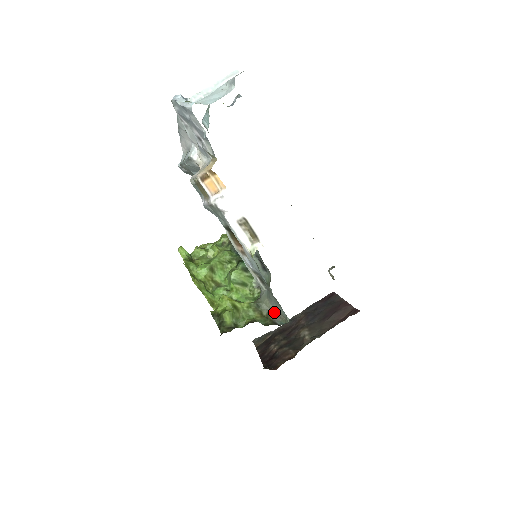
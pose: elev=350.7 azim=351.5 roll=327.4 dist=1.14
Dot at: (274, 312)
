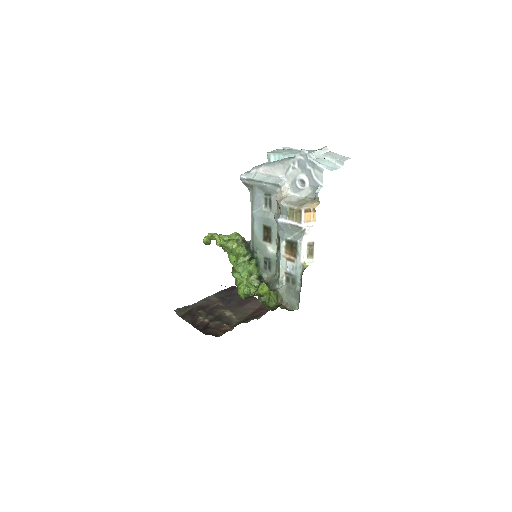
Dot at: (286, 301)
